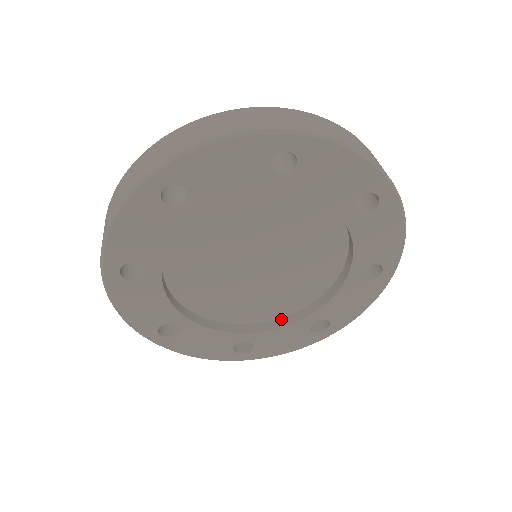
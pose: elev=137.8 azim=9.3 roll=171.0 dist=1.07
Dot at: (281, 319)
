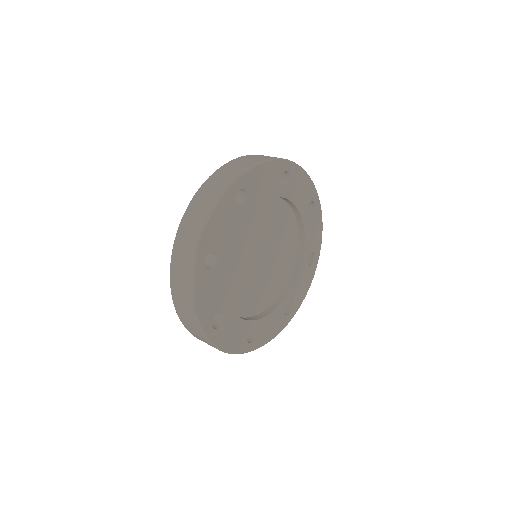
Dot at: (291, 276)
